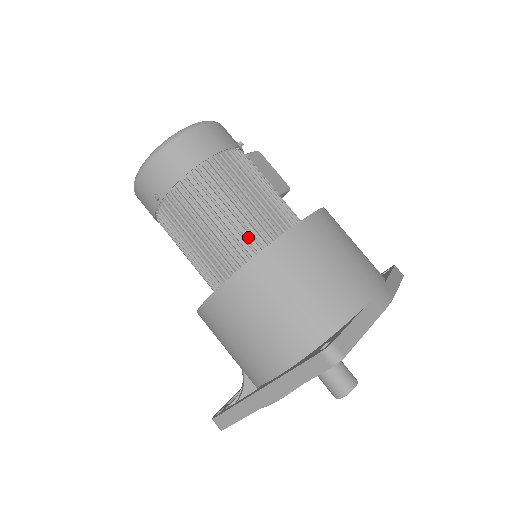
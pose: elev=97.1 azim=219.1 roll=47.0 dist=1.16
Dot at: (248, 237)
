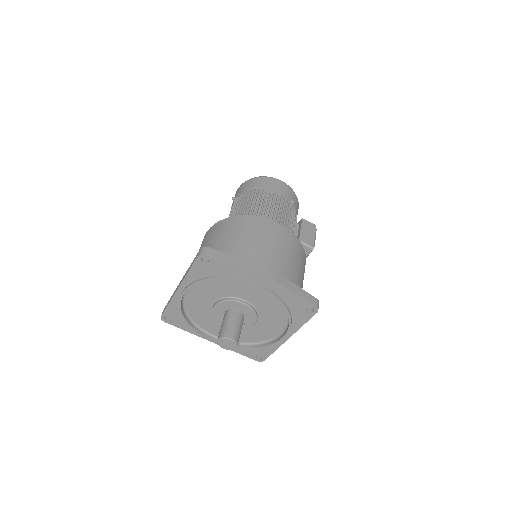
Dot at: occluded
